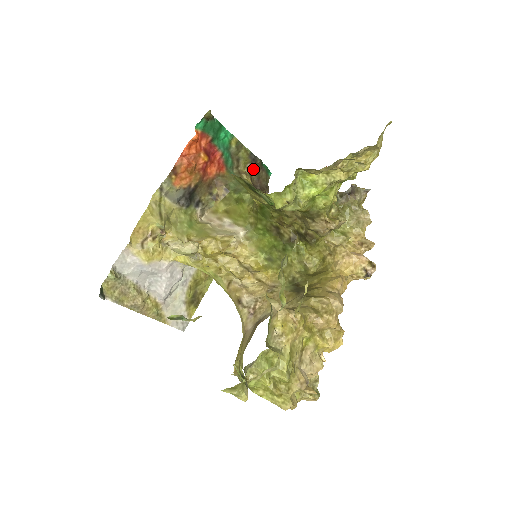
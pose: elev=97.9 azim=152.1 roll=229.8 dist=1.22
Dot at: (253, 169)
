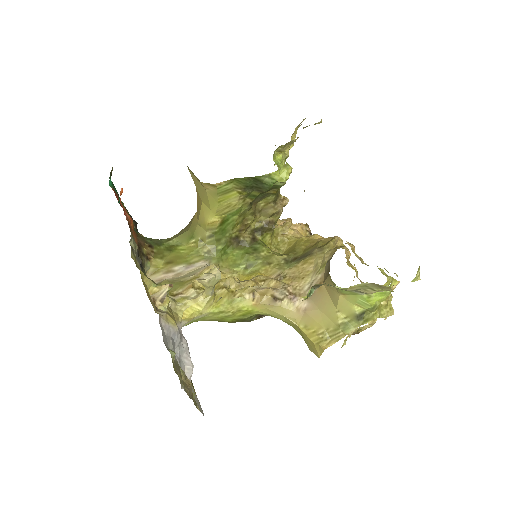
Dot at: occluded
